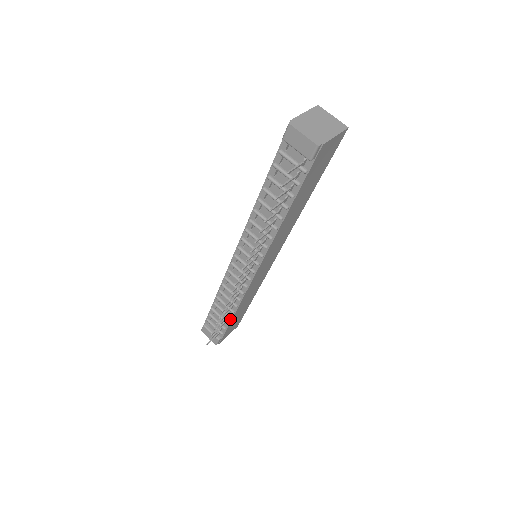
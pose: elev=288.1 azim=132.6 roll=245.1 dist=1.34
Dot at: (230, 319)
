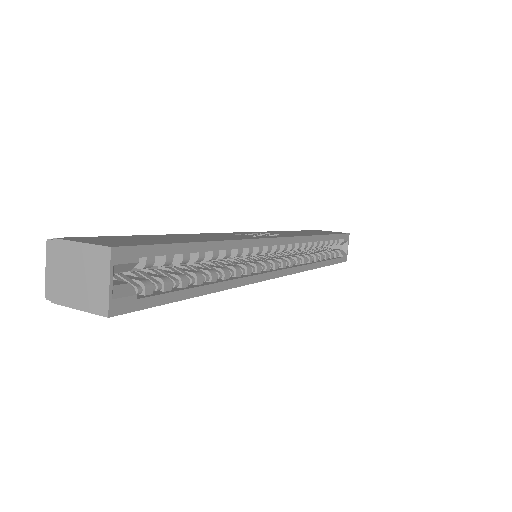
Dot at: occluded
